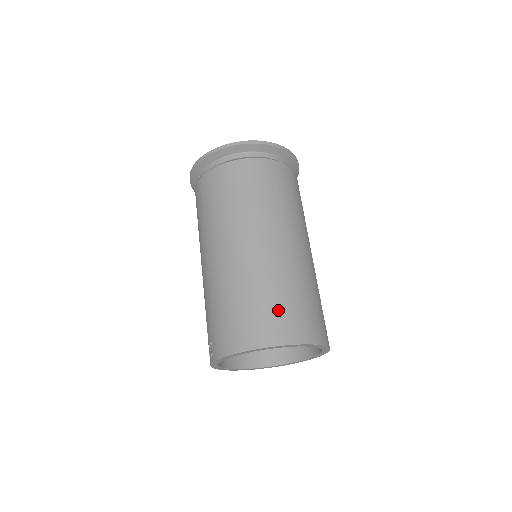
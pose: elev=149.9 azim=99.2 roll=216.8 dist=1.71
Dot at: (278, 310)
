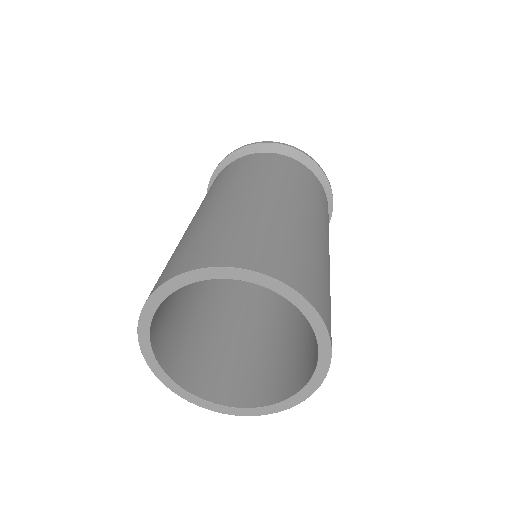
Dot at: (236, 238)
